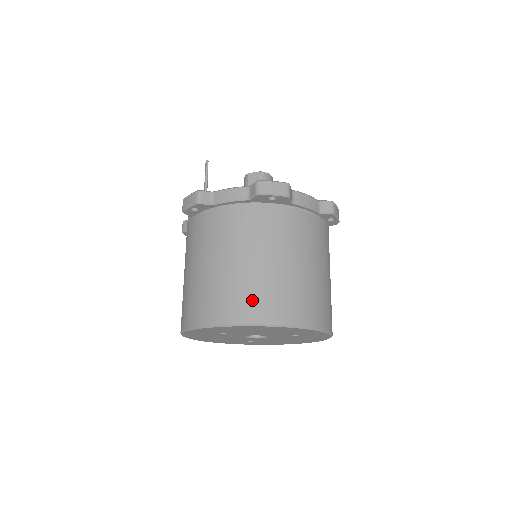
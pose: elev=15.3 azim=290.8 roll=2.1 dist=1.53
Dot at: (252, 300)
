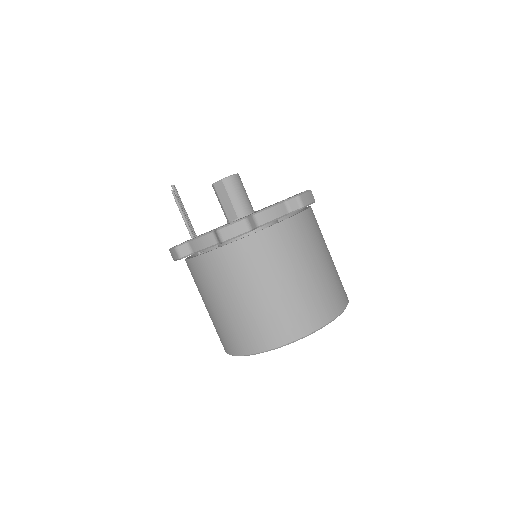
Dot at: (261, 331)
